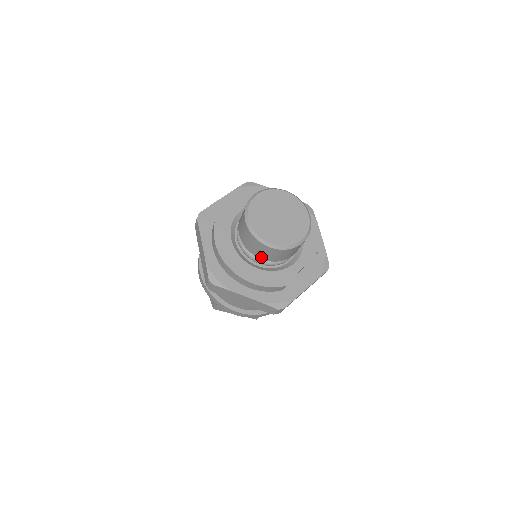
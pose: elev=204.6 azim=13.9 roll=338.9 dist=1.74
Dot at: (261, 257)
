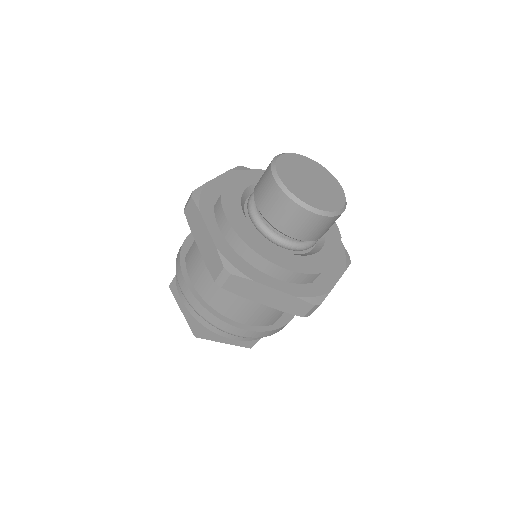
Dot at: (292, 234)
